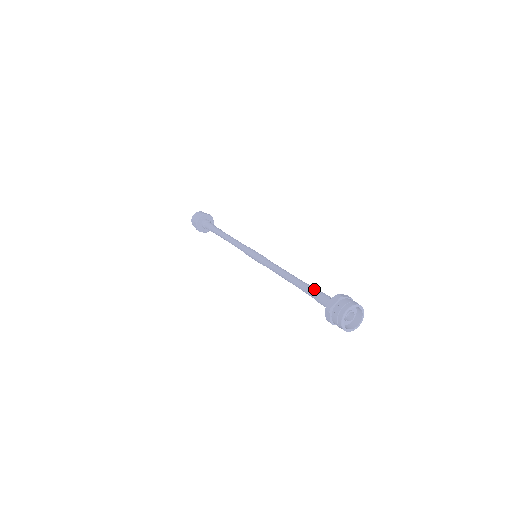
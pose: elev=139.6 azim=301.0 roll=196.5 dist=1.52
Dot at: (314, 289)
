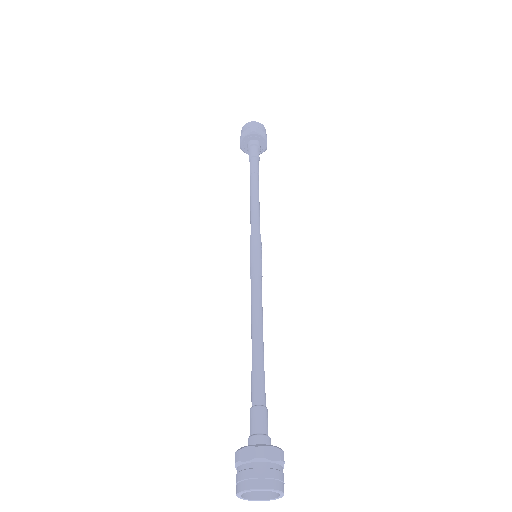
Dot at: (259, 392)
